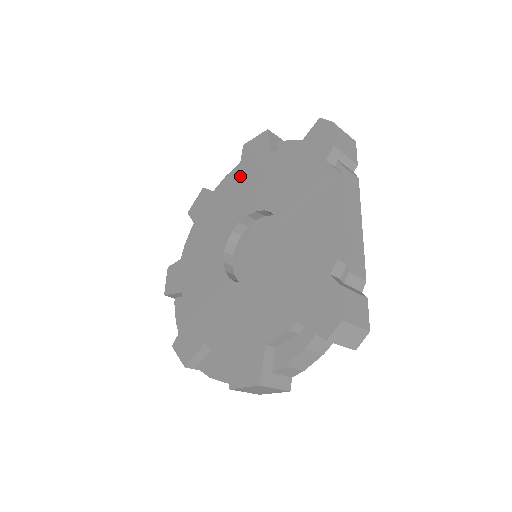
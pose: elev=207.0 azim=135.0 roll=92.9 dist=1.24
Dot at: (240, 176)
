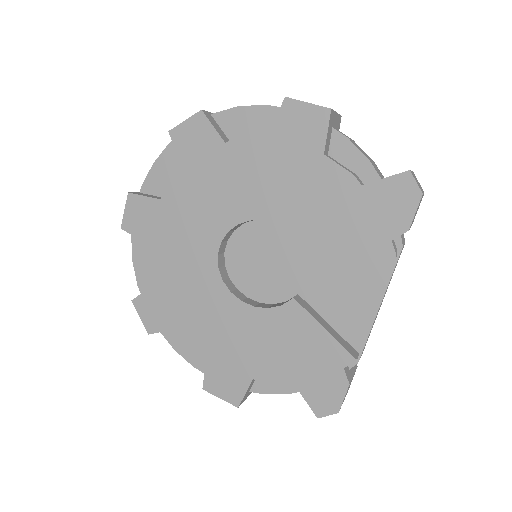
Dot at: (268, 150)
